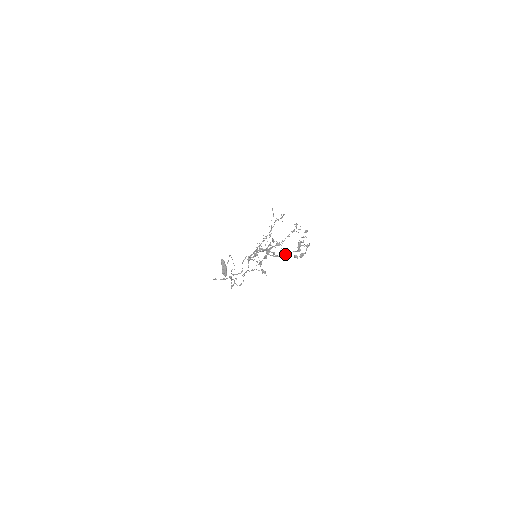
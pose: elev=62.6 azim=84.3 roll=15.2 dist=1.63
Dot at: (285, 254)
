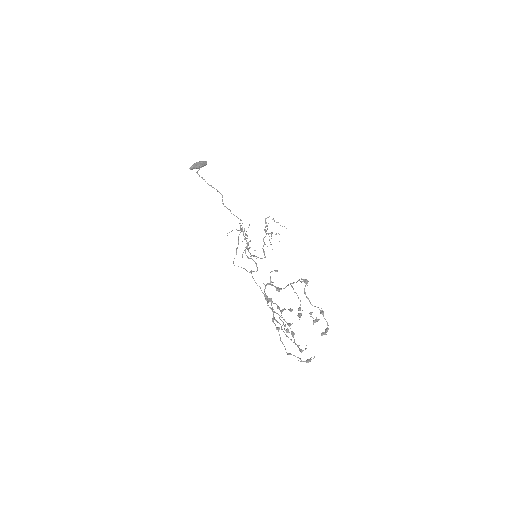
Dot at: occluded
